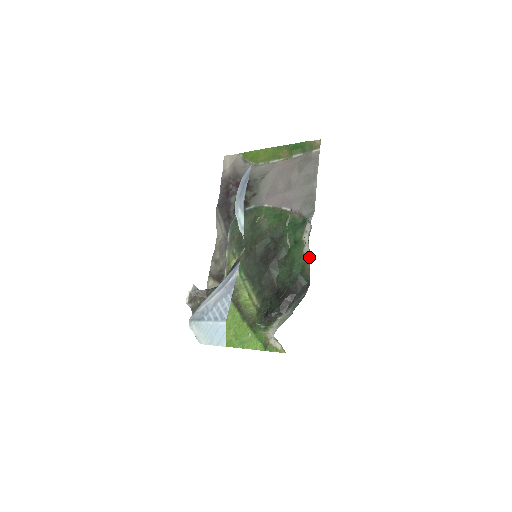
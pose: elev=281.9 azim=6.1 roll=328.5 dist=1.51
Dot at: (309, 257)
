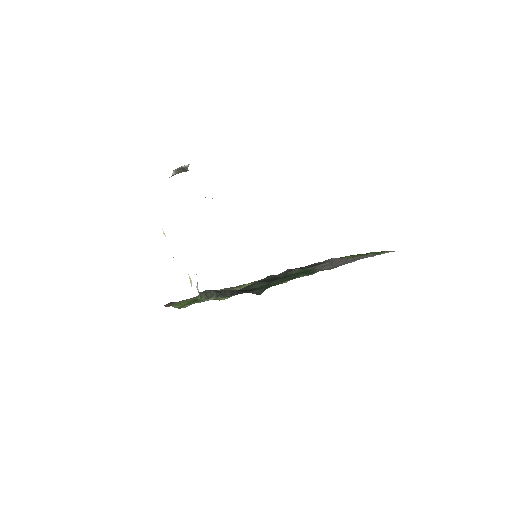
Dot at: (285, 282)
